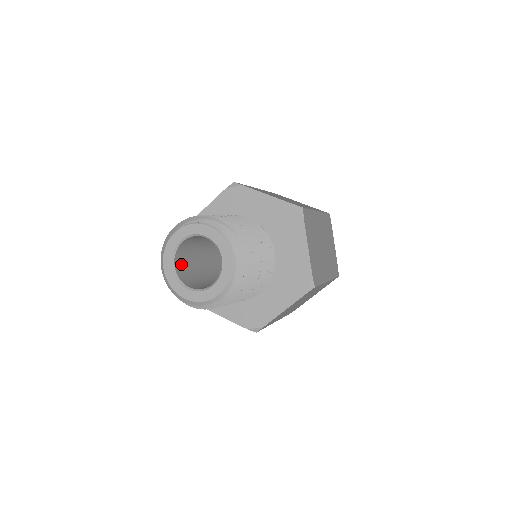
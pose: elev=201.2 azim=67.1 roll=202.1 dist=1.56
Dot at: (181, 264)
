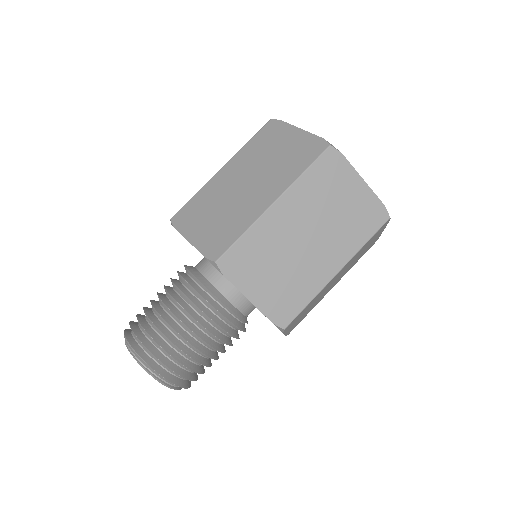
Dot at: occluded
